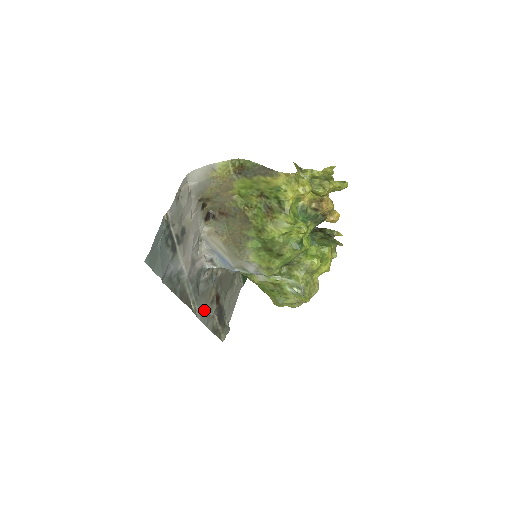
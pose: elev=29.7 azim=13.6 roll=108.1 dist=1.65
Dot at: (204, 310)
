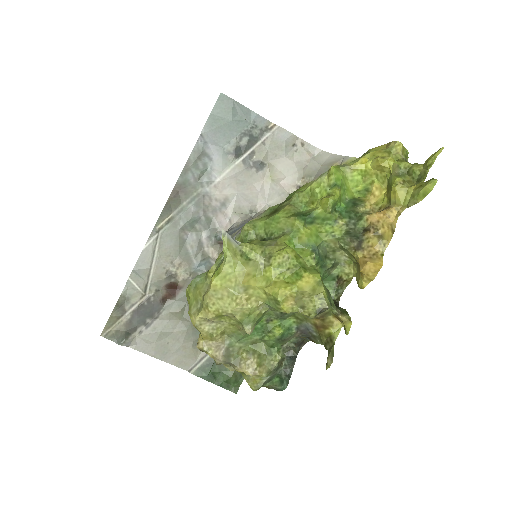
Dot at: (158, 254)
